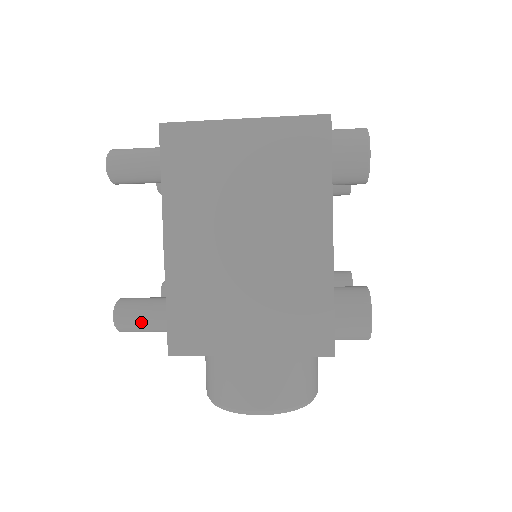
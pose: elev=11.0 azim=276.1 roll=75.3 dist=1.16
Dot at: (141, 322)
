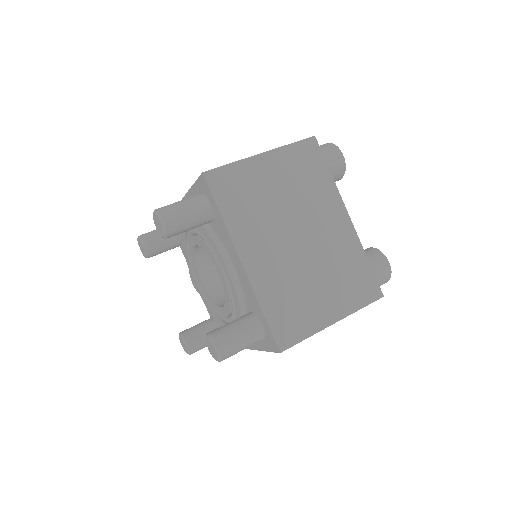
Dot at: occluded
